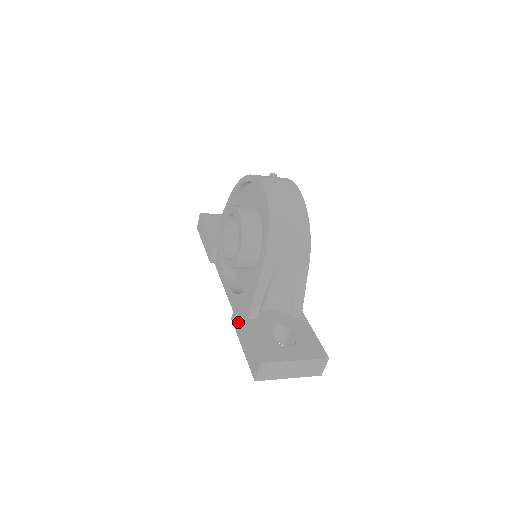
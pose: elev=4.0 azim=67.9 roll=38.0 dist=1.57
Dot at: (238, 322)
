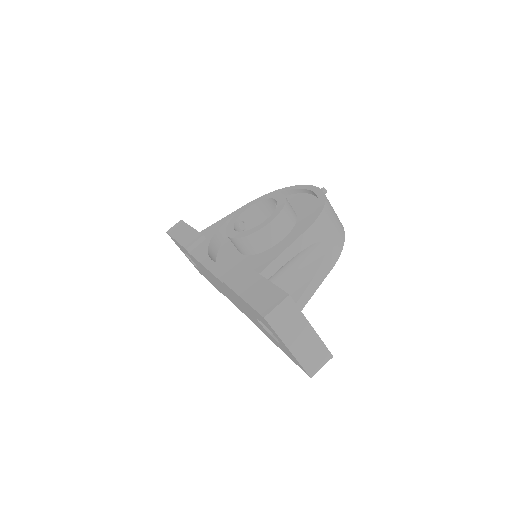
Dot at: (240, 276)
